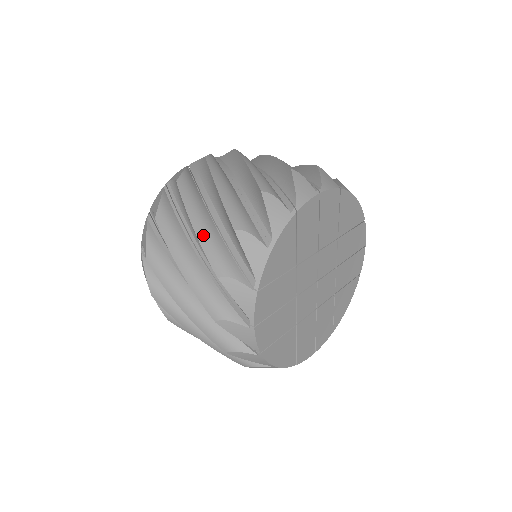
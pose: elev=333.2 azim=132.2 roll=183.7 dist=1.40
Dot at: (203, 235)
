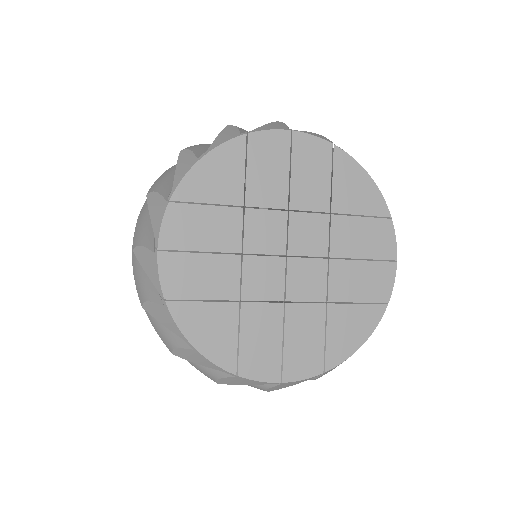
Dot at: (166, 172)
